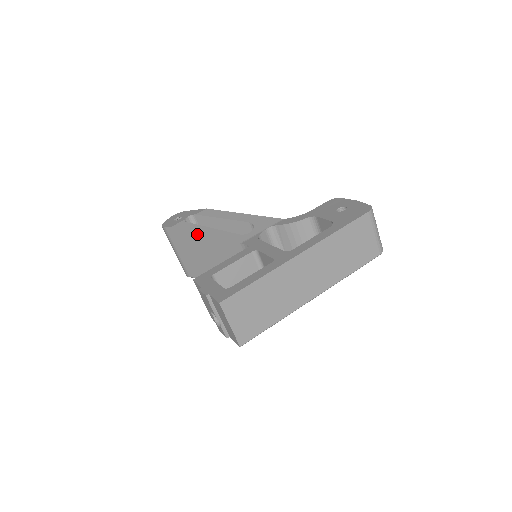
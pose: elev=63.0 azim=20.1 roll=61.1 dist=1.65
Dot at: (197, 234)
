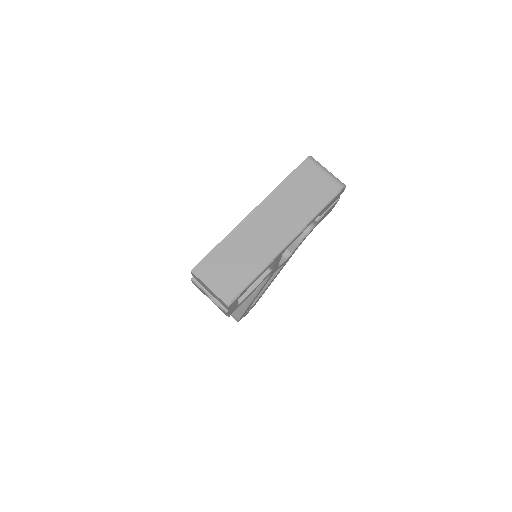
Dot at: occluded
